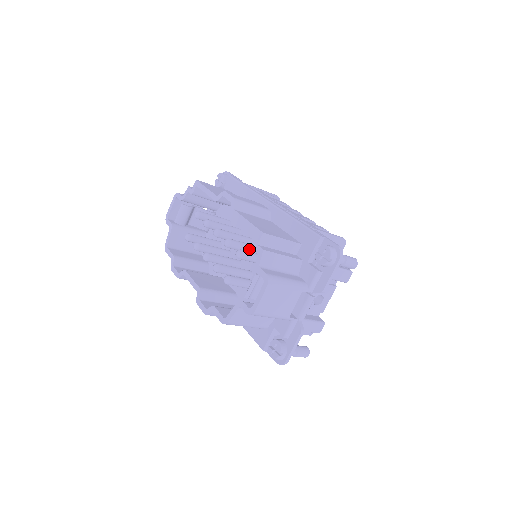
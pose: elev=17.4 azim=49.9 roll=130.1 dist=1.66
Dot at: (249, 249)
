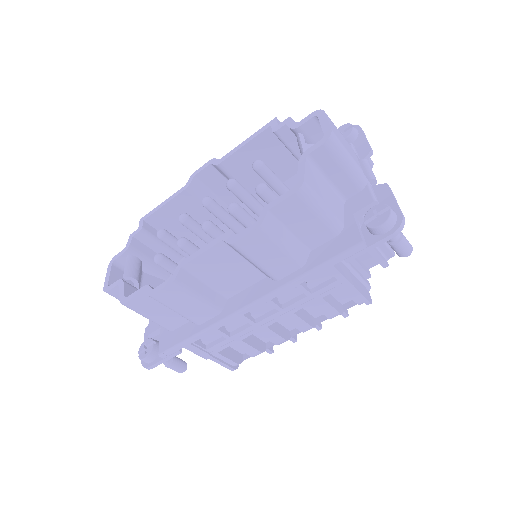
Dot at: (256, 199)
